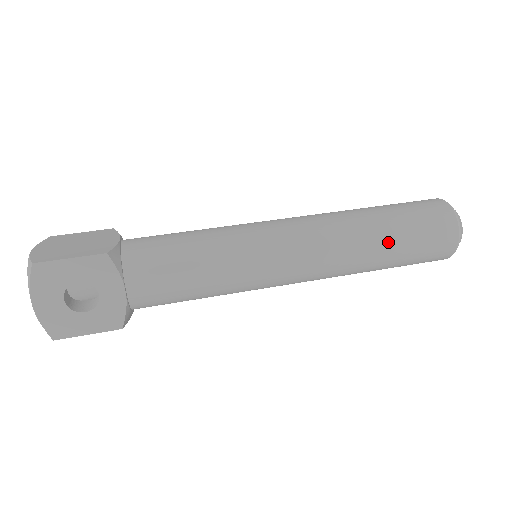
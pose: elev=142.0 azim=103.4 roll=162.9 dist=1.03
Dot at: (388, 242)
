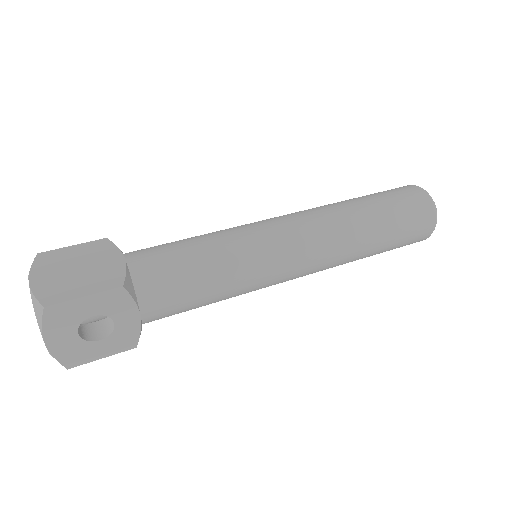
Dot at: (379, 238)
